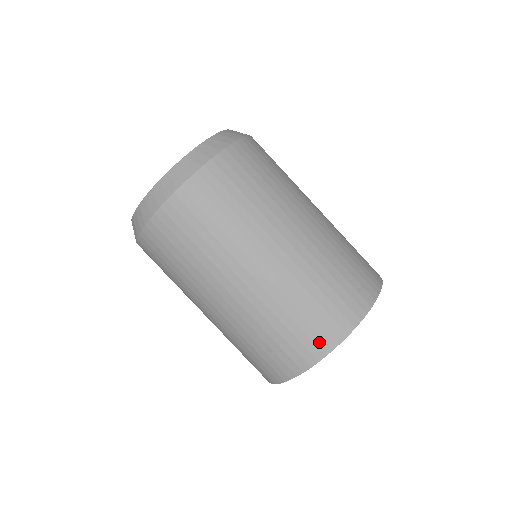
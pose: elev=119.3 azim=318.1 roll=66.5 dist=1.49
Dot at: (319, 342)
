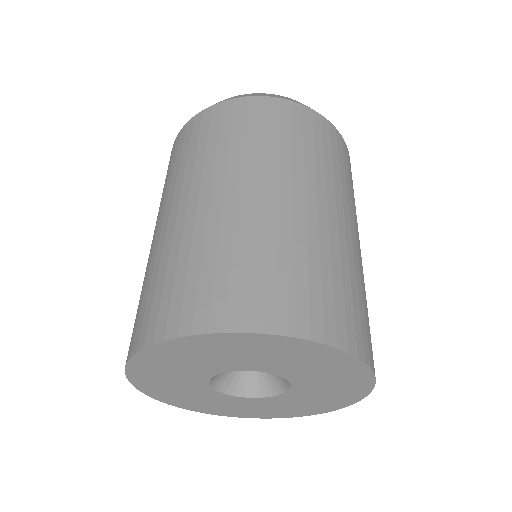
Dot at: (173, 316)
